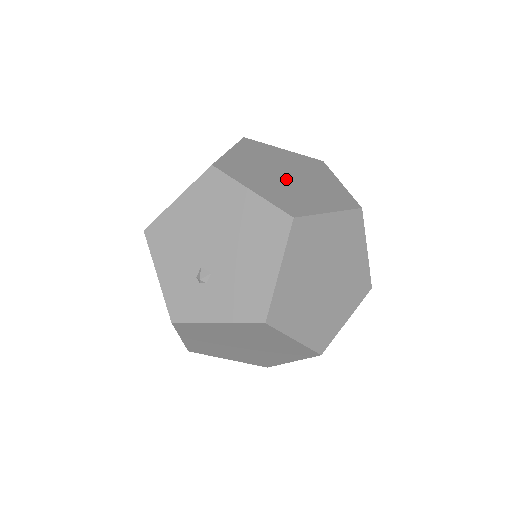
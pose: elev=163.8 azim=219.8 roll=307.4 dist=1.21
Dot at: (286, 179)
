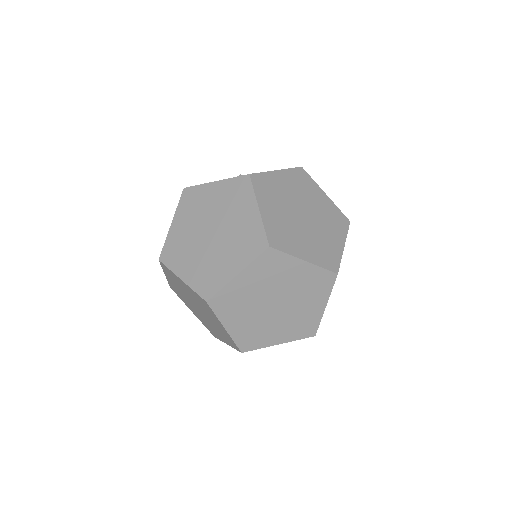
Dot at: (279, 310)
